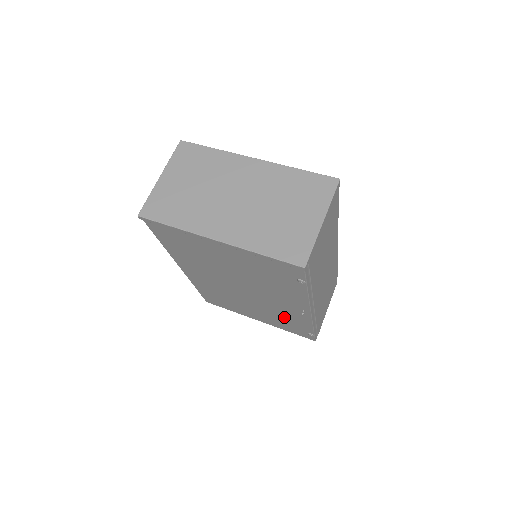
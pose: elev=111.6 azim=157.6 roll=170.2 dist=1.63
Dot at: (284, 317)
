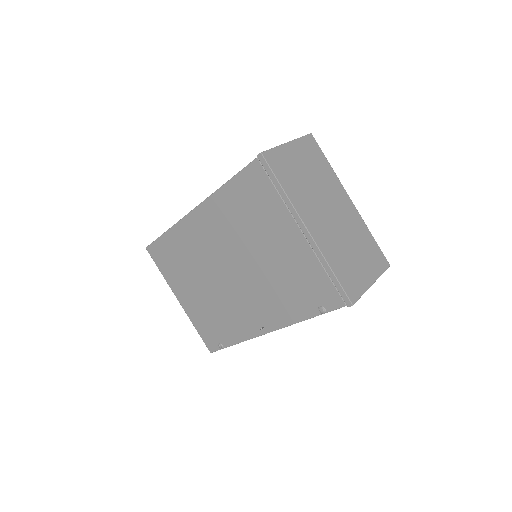
Dot at: (224, 317)
